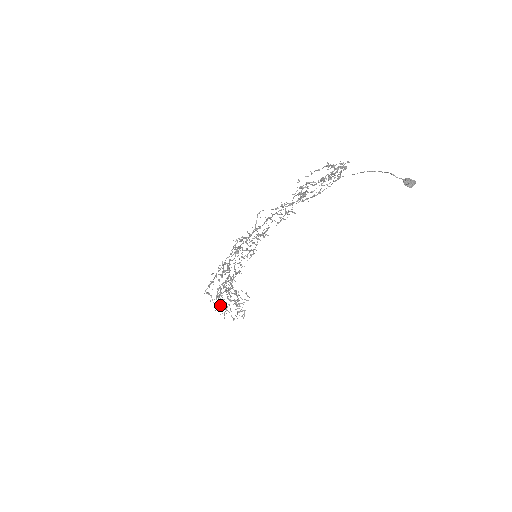
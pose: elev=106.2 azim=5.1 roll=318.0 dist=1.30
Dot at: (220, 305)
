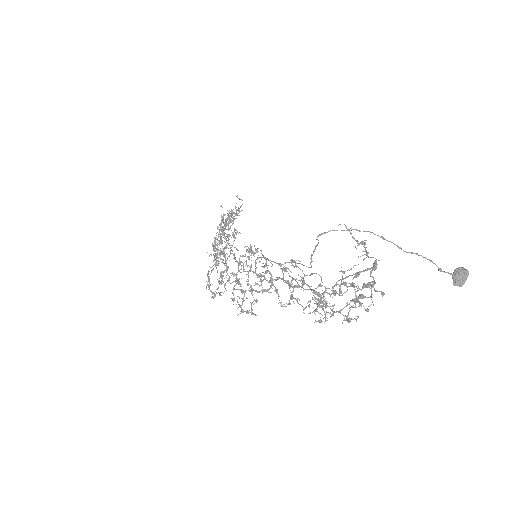
Dot at: (216, 242)
